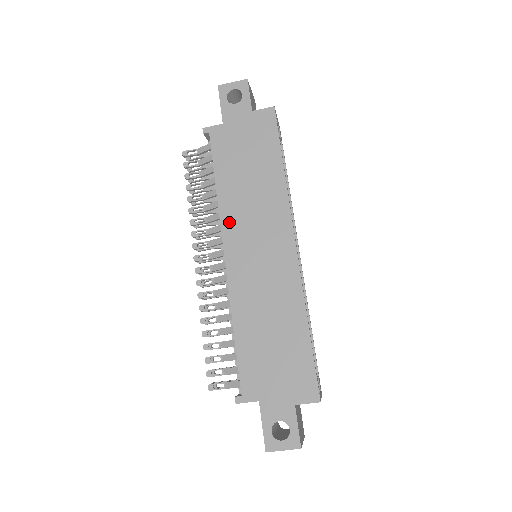
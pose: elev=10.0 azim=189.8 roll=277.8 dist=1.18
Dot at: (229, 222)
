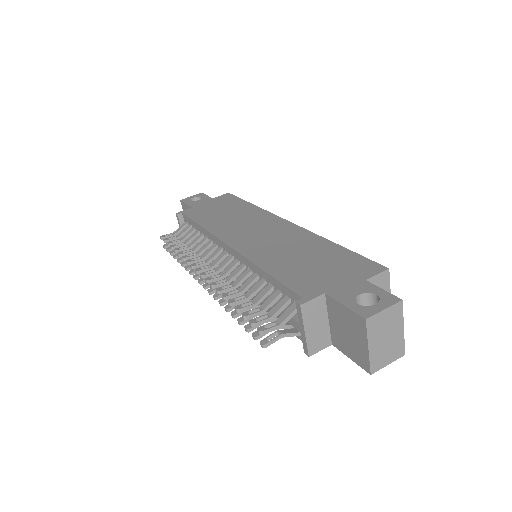
Dot at: (221, 232)
